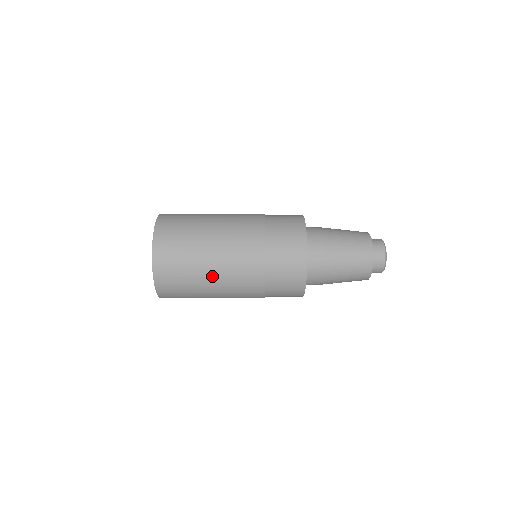
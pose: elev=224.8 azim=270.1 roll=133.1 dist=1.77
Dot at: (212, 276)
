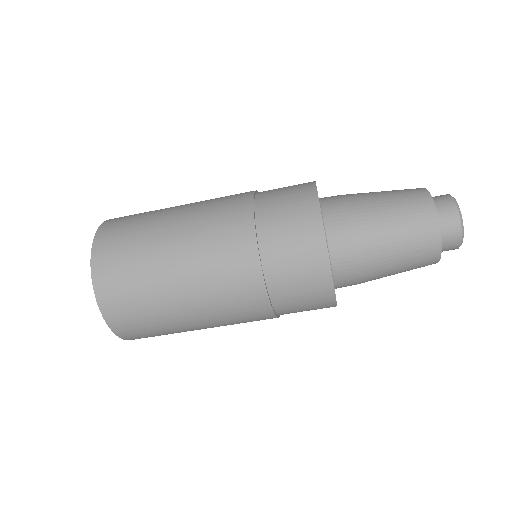
Dot at: (202, 328)
